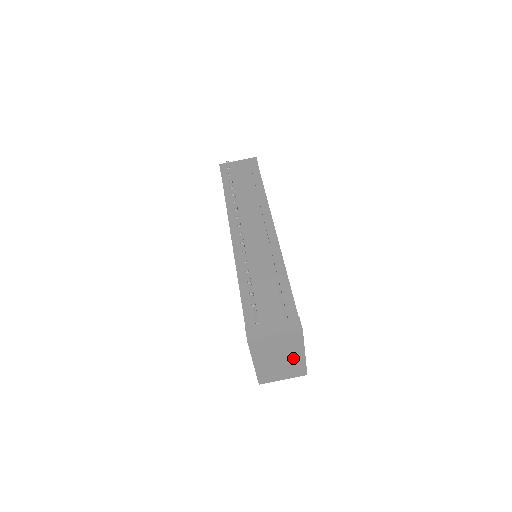
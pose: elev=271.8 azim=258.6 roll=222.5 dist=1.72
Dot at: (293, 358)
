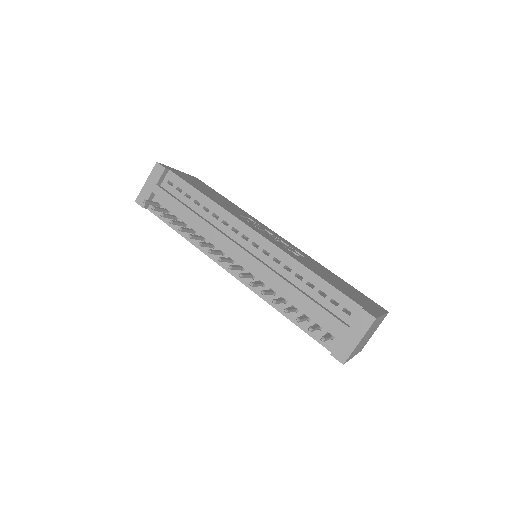
Dot at: (376, 325)
